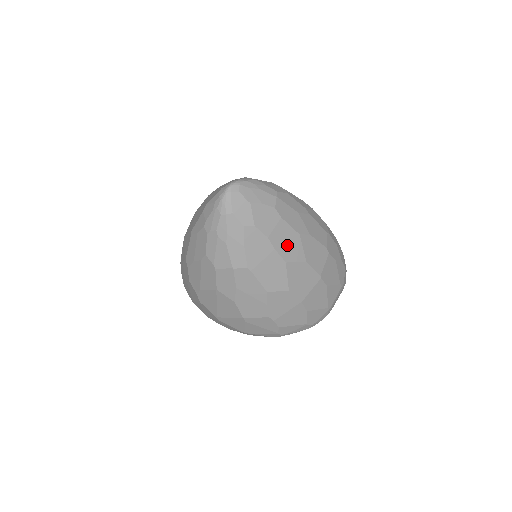
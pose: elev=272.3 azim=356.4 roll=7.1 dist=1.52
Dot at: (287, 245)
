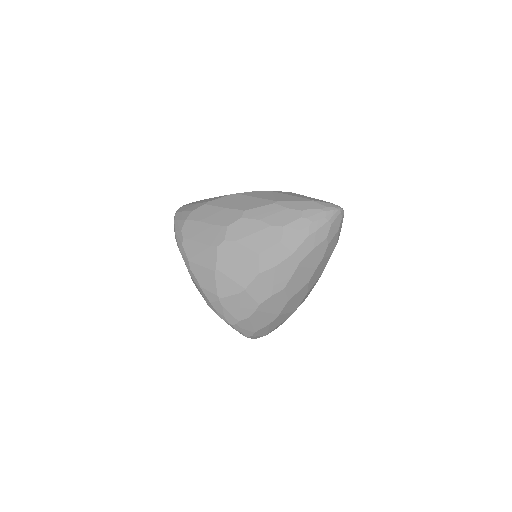
Dot at: (317, 273)
